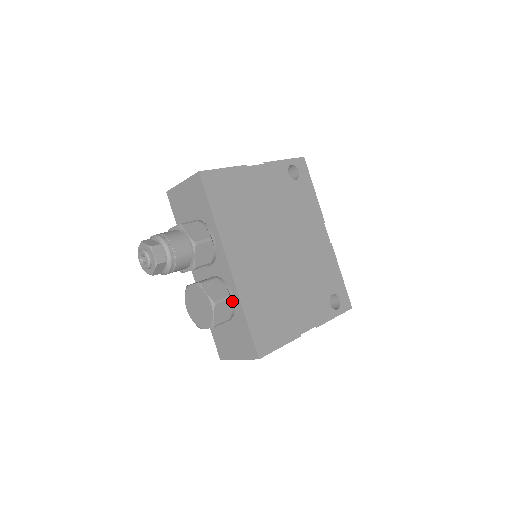
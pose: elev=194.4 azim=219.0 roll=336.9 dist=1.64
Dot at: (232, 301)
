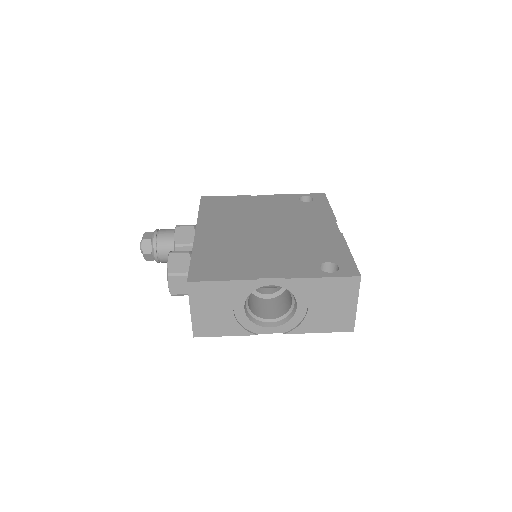
Dot at: occluded
